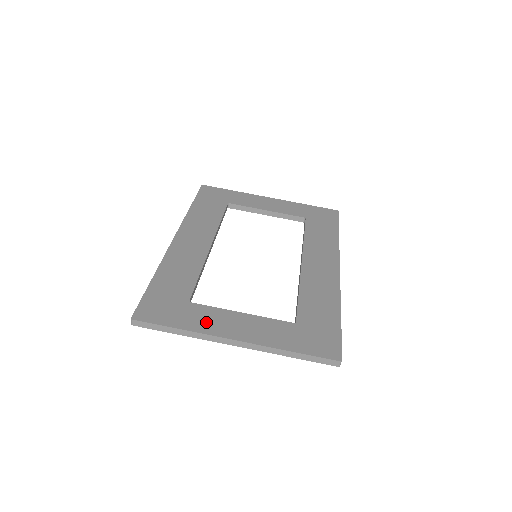
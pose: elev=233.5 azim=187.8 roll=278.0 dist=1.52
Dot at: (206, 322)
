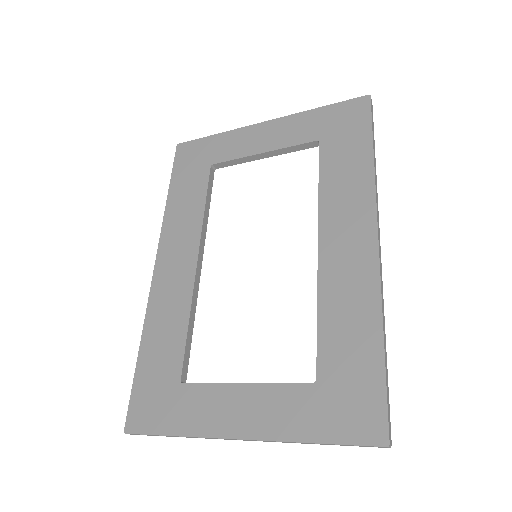
Dot at: (202, 415)
